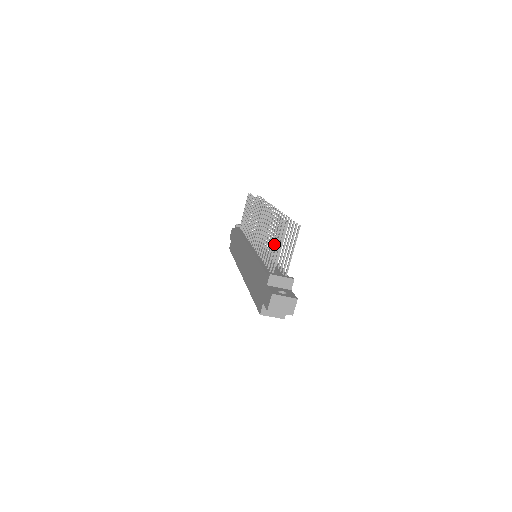
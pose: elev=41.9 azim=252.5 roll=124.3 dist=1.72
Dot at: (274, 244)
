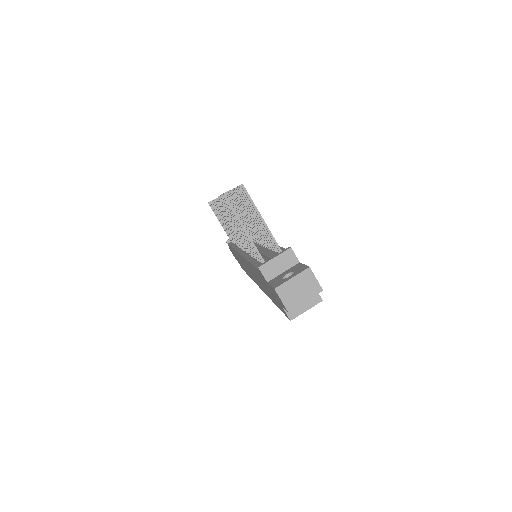
Dot at: (241, 230)
